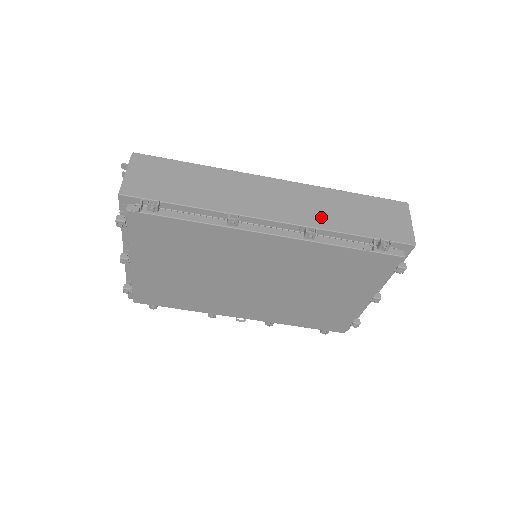
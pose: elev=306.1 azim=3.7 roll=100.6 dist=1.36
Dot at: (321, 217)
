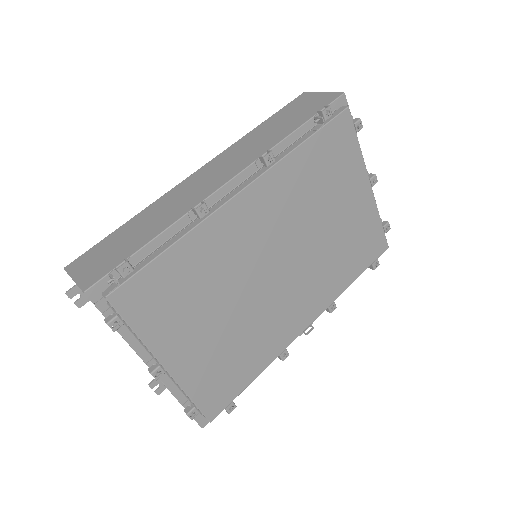
Dot at: (261, 147)
